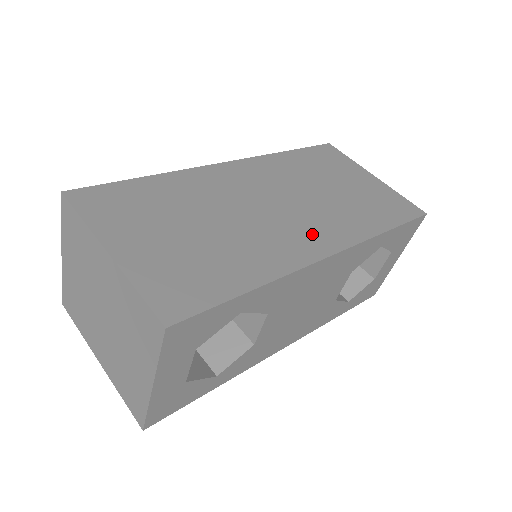
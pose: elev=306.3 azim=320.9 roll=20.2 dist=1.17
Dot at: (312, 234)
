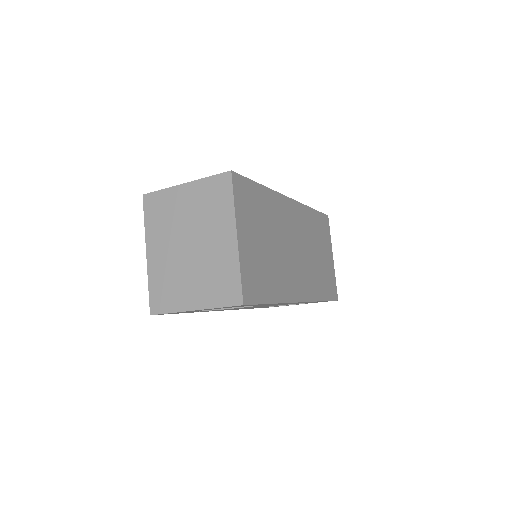
Dot at: (301, 282)
